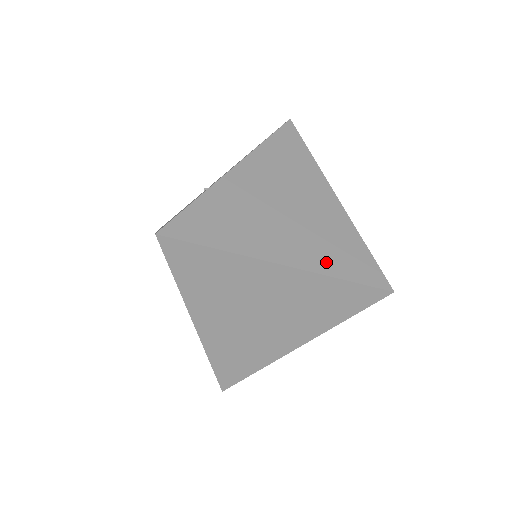
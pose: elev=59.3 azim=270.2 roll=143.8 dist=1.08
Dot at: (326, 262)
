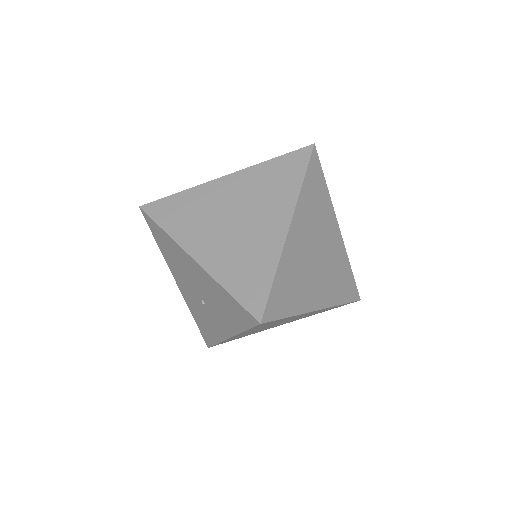
Dot at: (311, 315)
